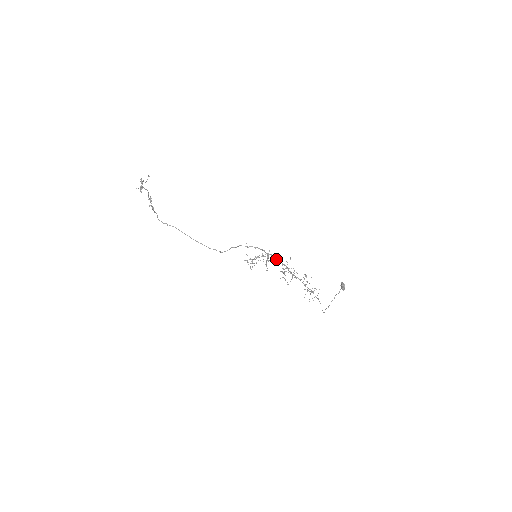
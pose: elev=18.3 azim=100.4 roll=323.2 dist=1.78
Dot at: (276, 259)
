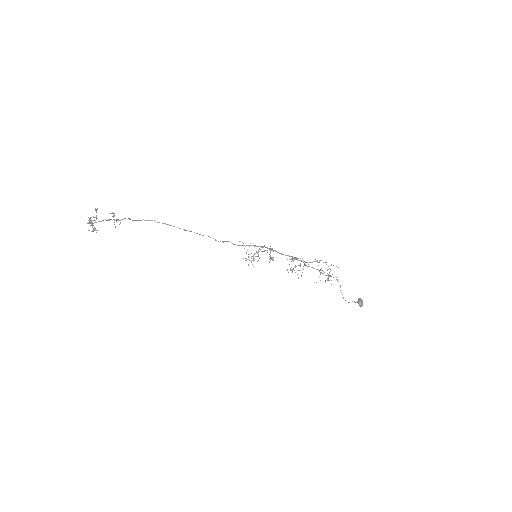
Dot at: (281, 254)
